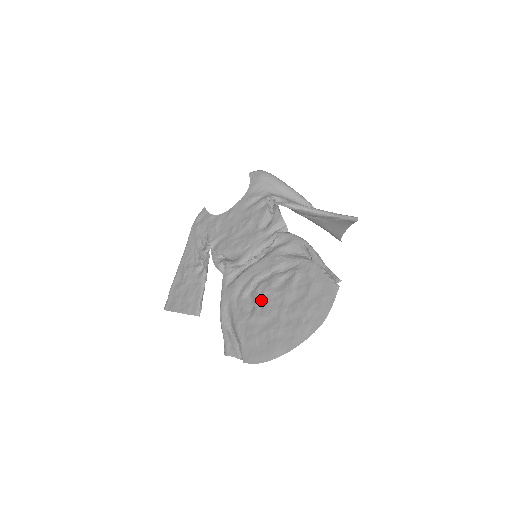
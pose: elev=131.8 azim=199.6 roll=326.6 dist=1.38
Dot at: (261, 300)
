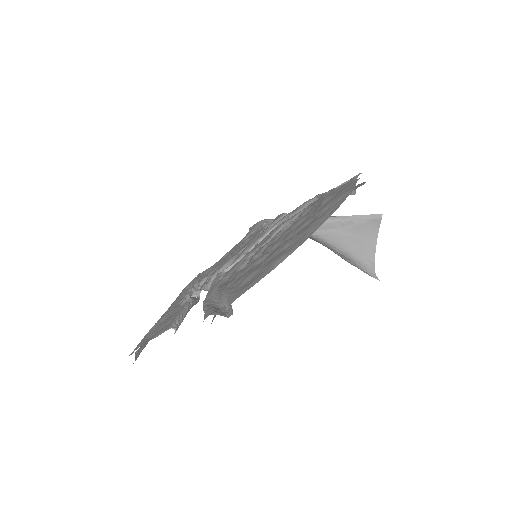
Dot at: (259, 254)
